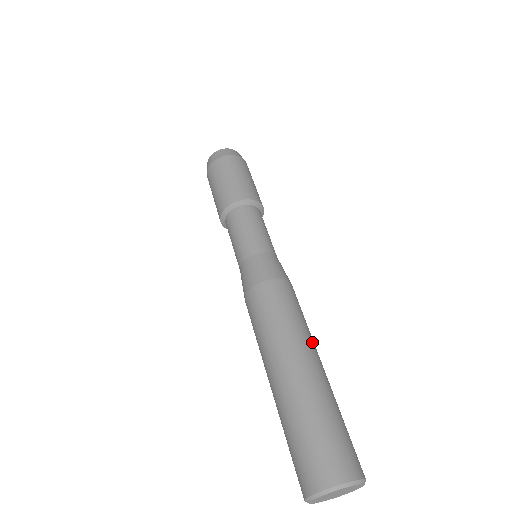
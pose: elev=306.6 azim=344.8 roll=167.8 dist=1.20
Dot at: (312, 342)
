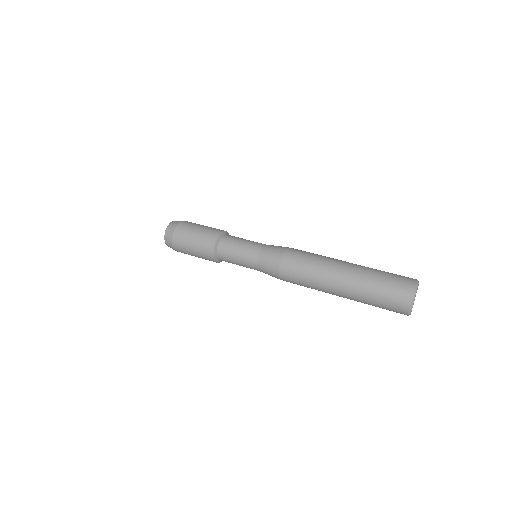
Dot at: occluded
